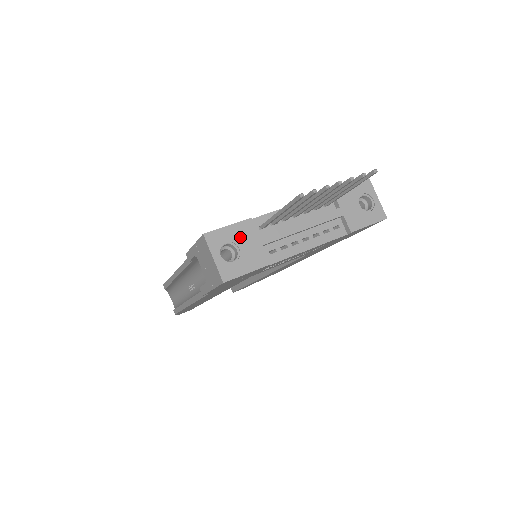
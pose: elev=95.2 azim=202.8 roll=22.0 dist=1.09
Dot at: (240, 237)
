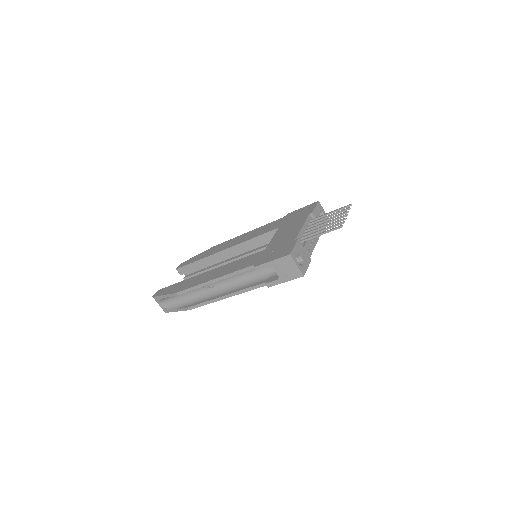
Dot at: (299, 251)
